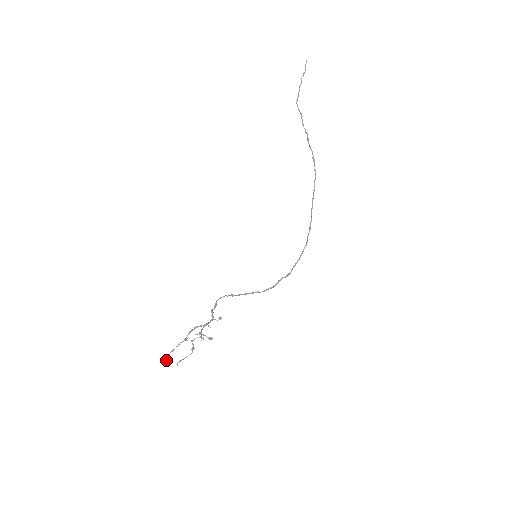
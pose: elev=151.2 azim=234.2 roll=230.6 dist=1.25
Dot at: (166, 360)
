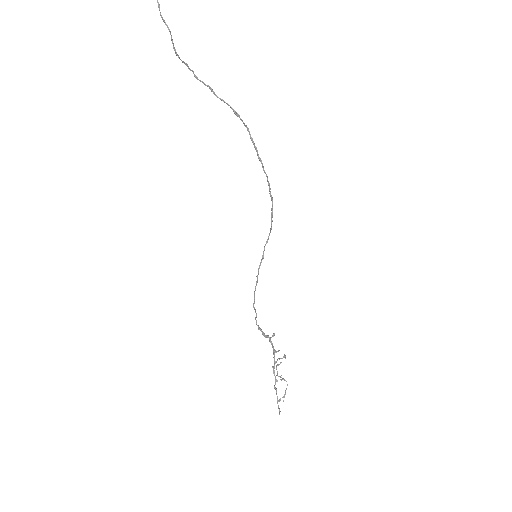
Dot at: (279, 411)
